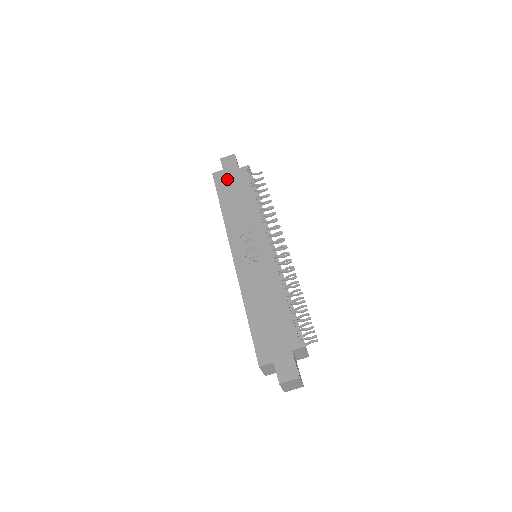
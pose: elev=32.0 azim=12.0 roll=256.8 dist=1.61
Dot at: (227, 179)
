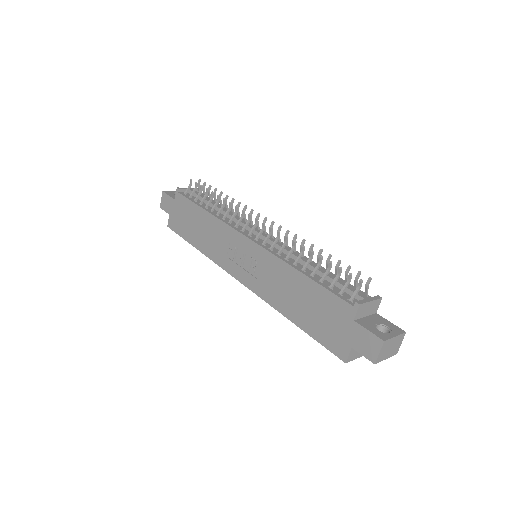
Dot at: (178, 219)
